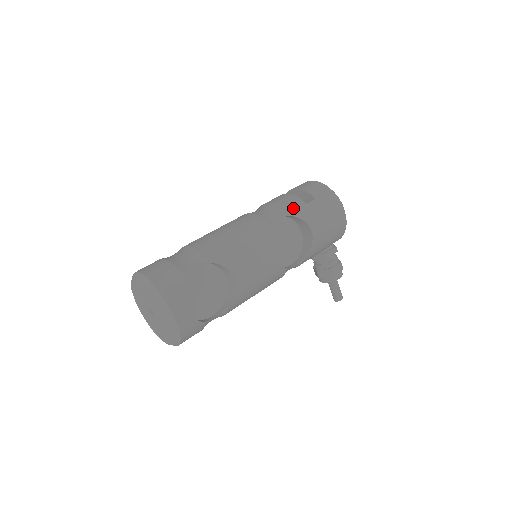
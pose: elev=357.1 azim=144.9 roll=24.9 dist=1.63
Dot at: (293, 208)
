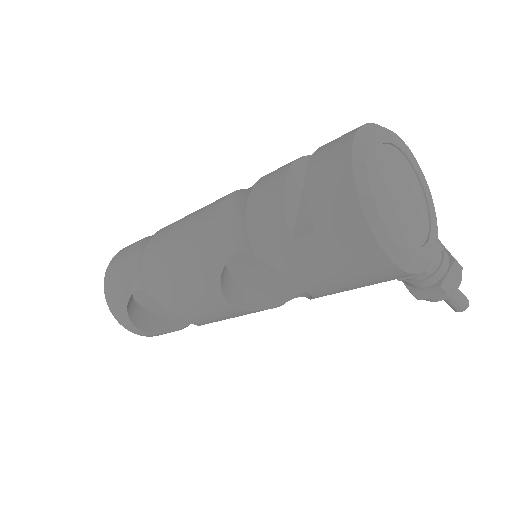
Dot at: (264, 243)
